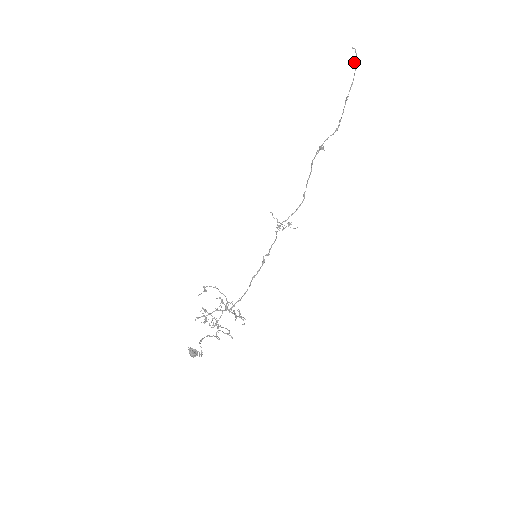
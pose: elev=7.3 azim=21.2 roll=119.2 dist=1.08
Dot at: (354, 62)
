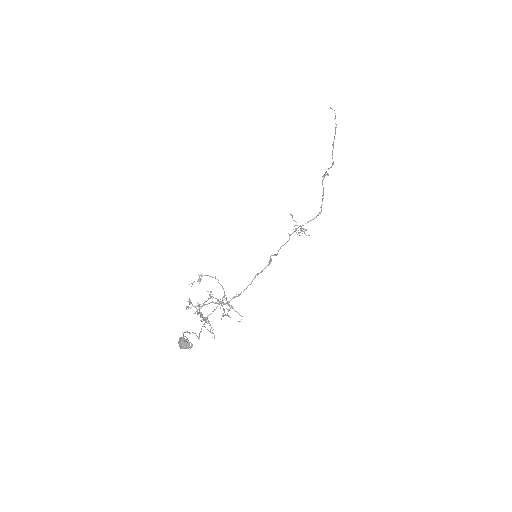
Dot at: (335, 118)
